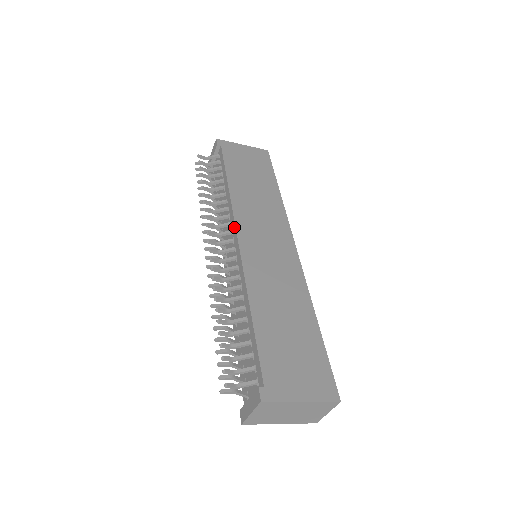
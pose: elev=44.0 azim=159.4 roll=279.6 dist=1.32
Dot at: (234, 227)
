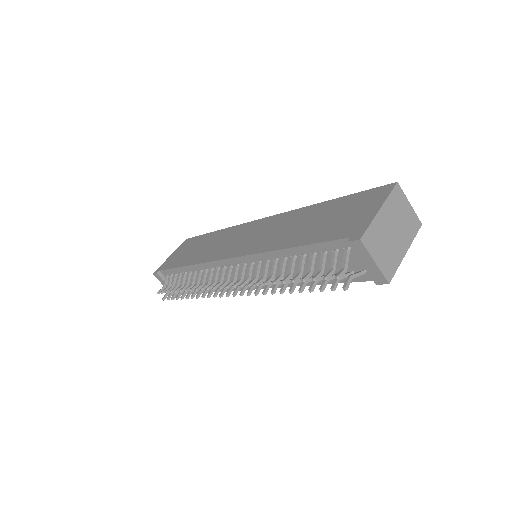
Dot at: (220, 262)
